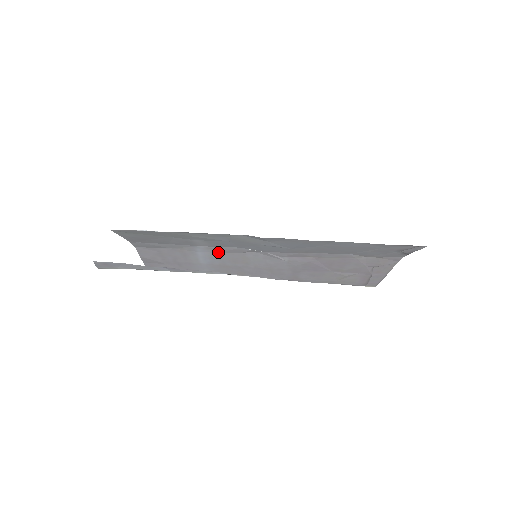
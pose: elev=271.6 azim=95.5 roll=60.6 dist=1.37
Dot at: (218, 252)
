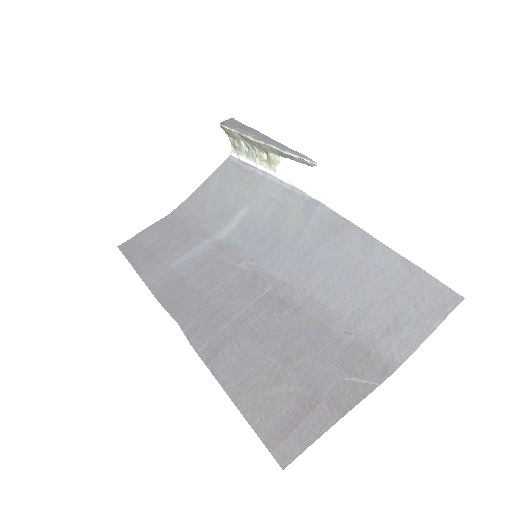
Dot at: (215, 254)
